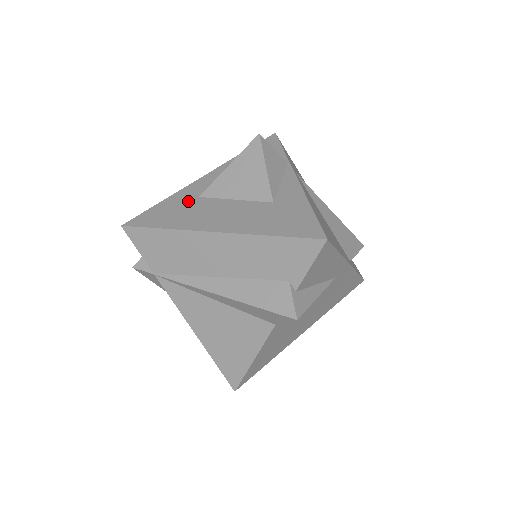
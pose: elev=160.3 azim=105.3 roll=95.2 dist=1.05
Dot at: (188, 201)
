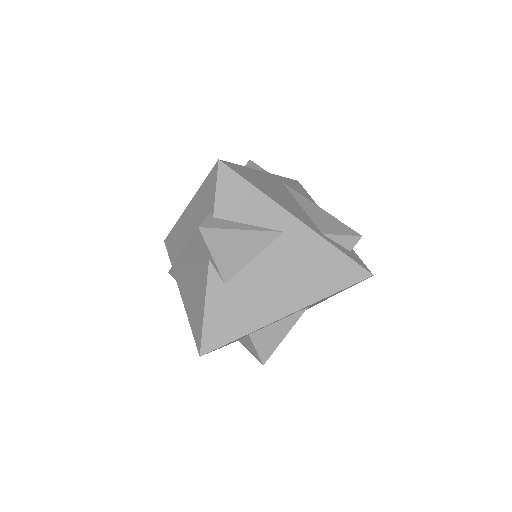
Dot at: occluded
